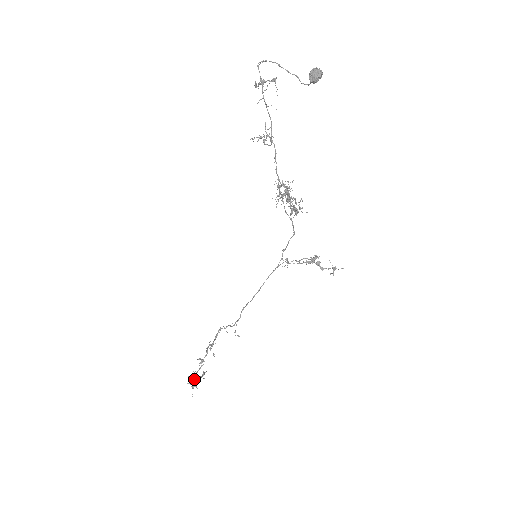
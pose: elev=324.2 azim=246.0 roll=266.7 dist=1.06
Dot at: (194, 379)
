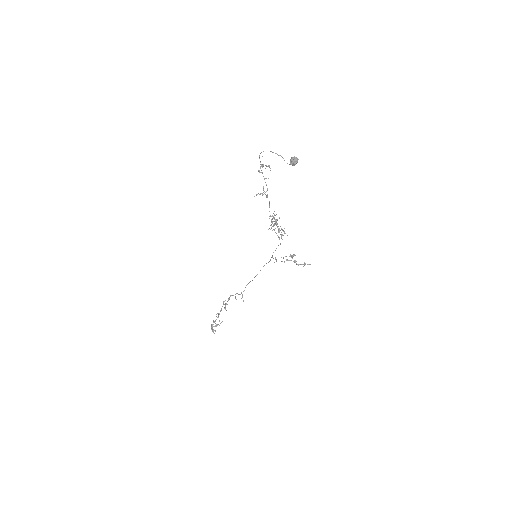
Dot at: (214, 326)
